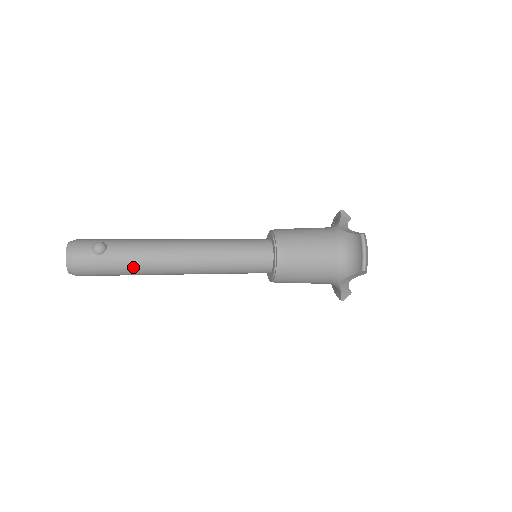
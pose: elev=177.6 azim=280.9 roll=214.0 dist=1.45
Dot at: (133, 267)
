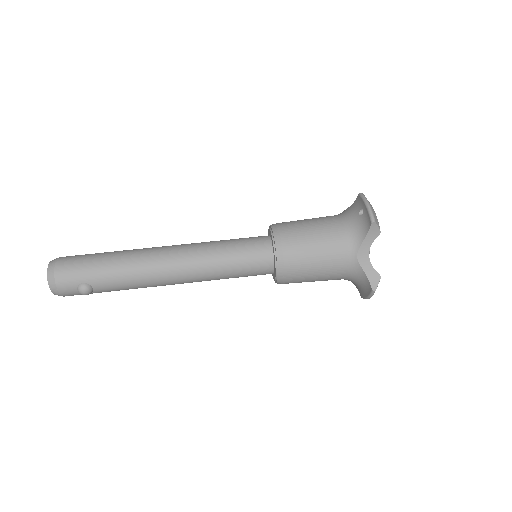
Dot at: occluded
